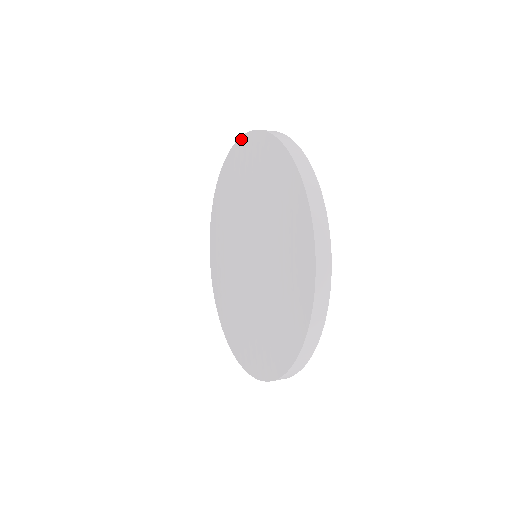
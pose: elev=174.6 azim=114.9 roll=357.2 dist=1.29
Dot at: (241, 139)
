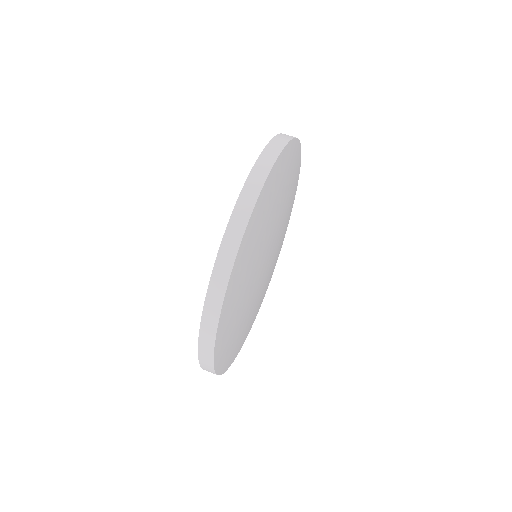
Dot at: (212, 273)
